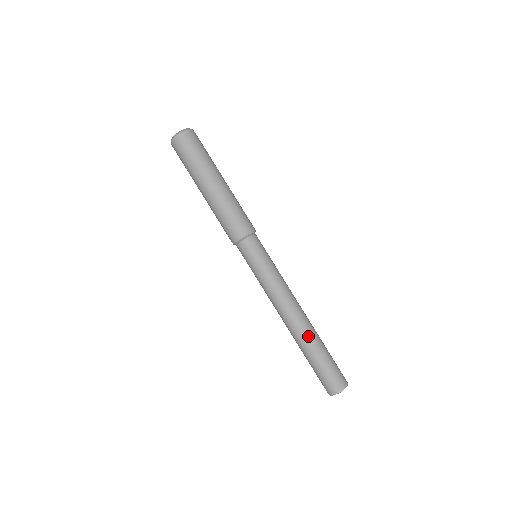
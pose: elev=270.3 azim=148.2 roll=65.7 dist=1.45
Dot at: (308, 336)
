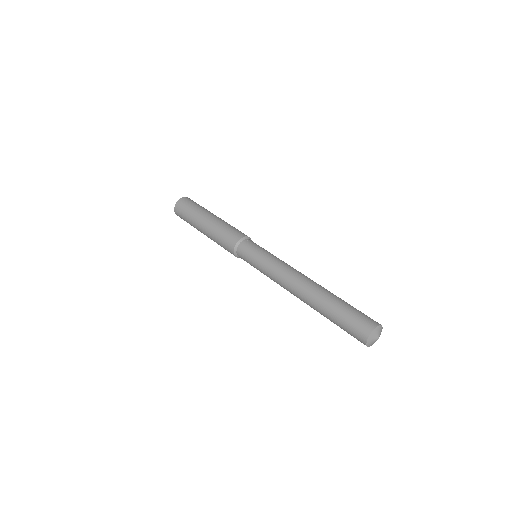
Dot at: (326, 289)
